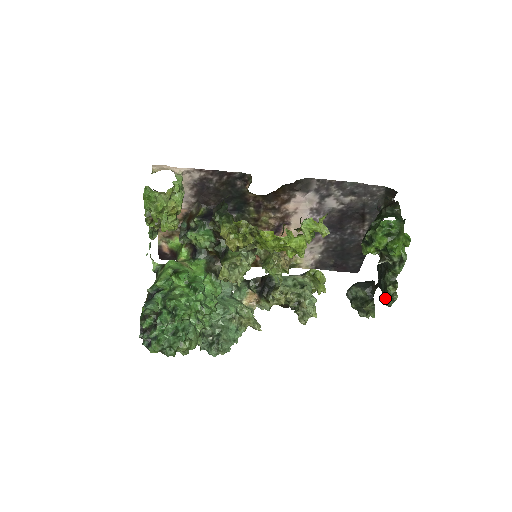
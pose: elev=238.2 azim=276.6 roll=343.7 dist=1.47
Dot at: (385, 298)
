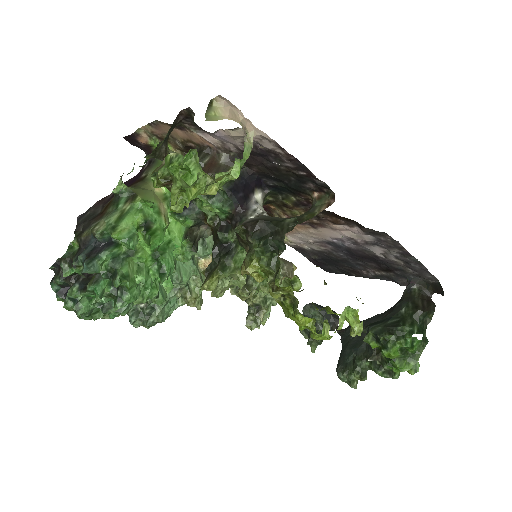
Dot at: (343, 375)
